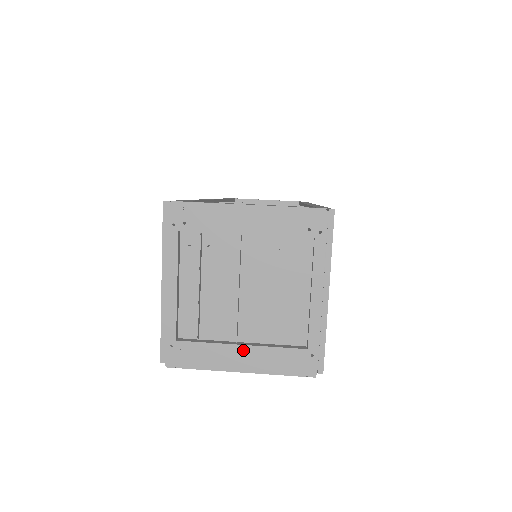
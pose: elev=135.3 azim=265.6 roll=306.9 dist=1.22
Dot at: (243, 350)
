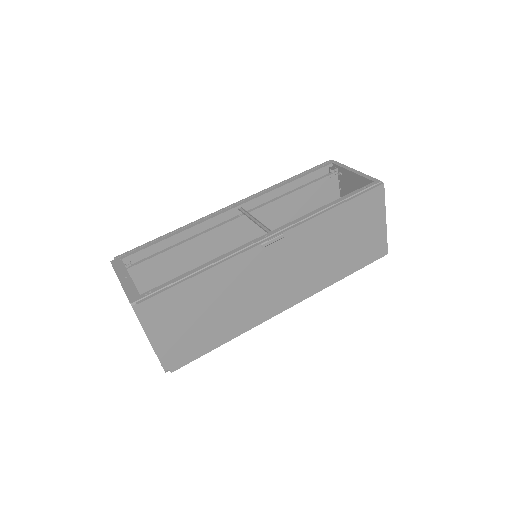
Dot at: occluded
